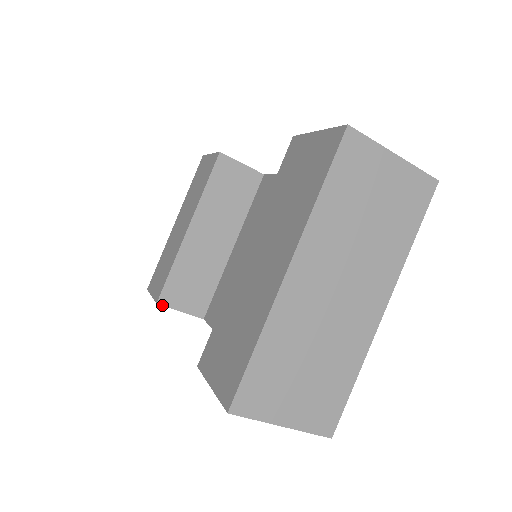
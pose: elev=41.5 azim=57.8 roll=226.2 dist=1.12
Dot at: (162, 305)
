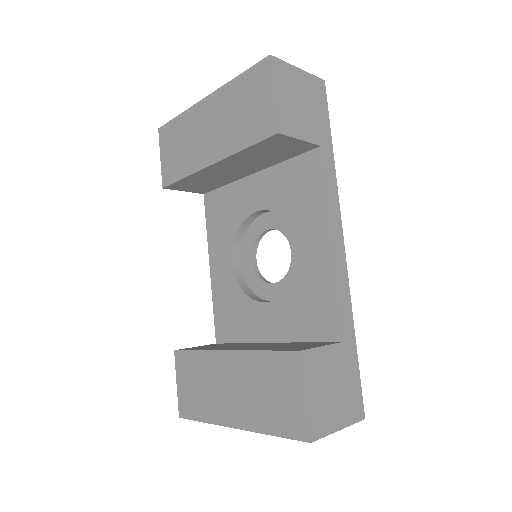
Dot at: occluded
